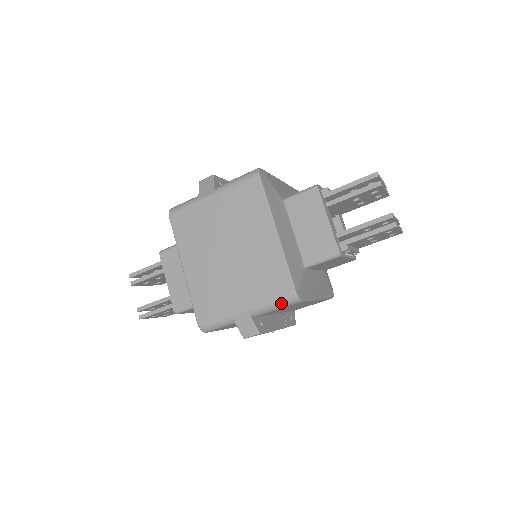
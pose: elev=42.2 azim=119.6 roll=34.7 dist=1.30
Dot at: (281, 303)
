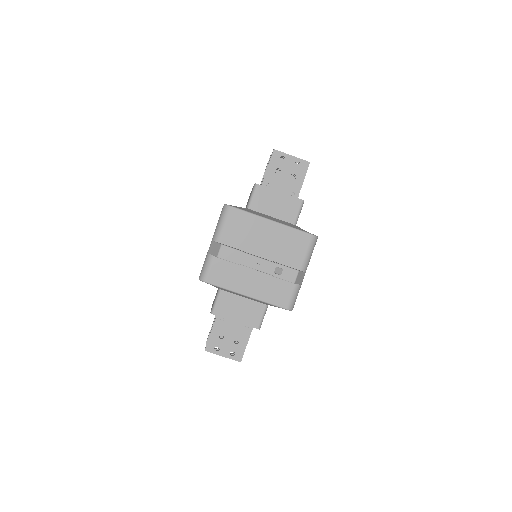
Dot at: (222, 217)
